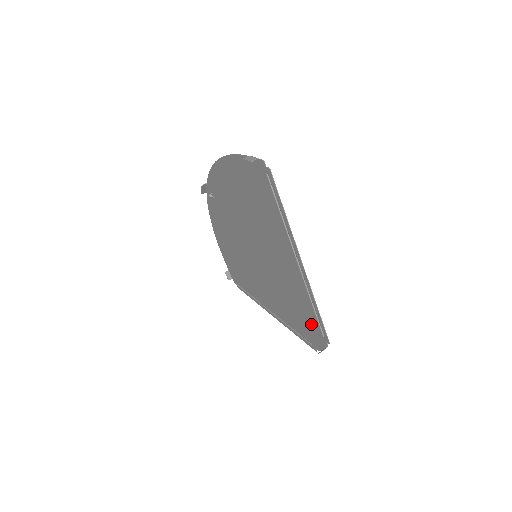
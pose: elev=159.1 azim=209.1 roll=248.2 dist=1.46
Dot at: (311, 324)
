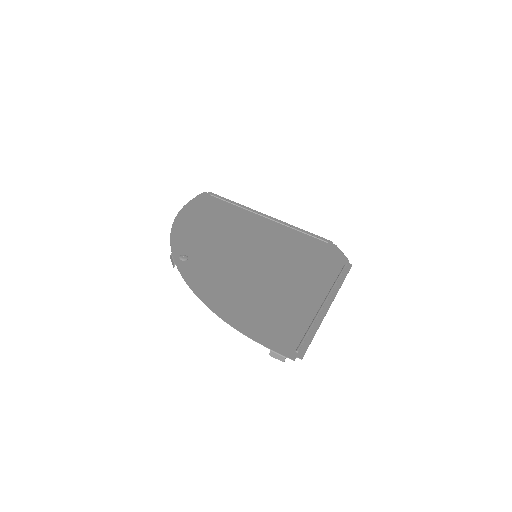
Dot at: (330, 262)
